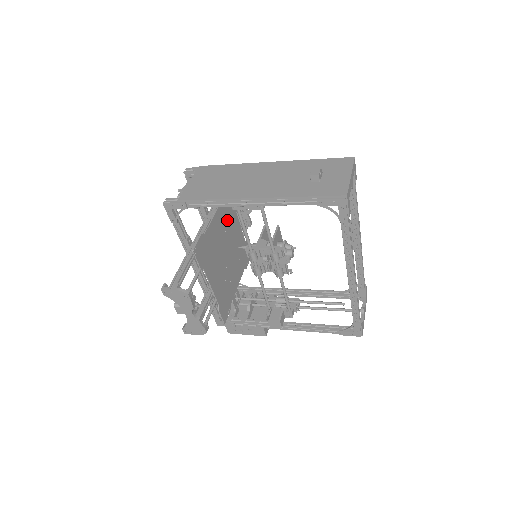
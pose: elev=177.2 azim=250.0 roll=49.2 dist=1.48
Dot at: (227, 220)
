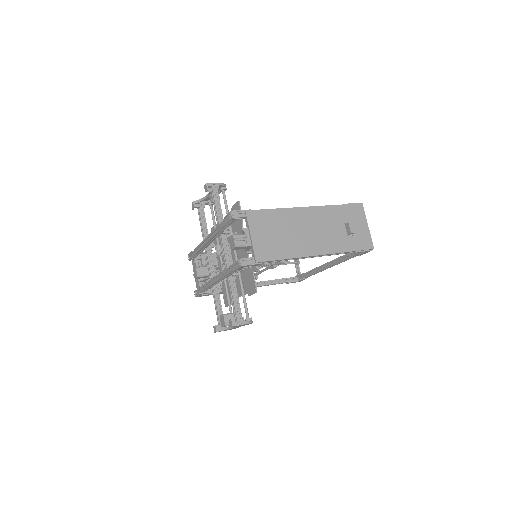
Dot at: occluded
